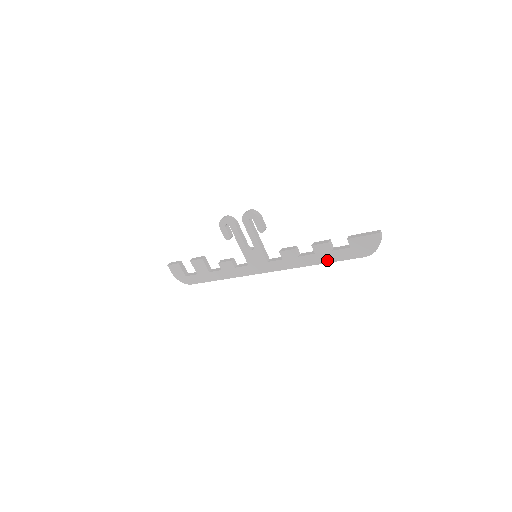
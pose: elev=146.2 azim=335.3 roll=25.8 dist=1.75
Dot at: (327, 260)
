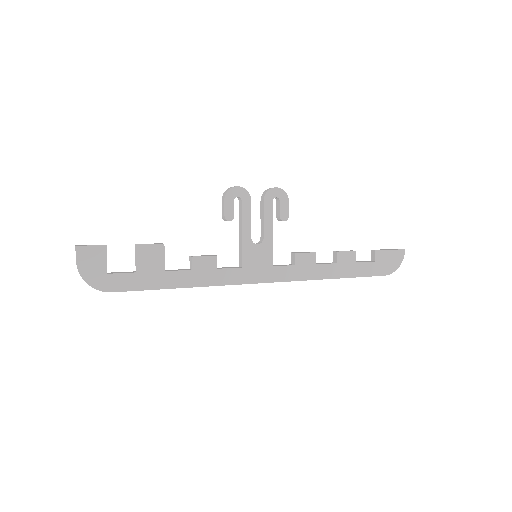
Dot at: (347, 274)
